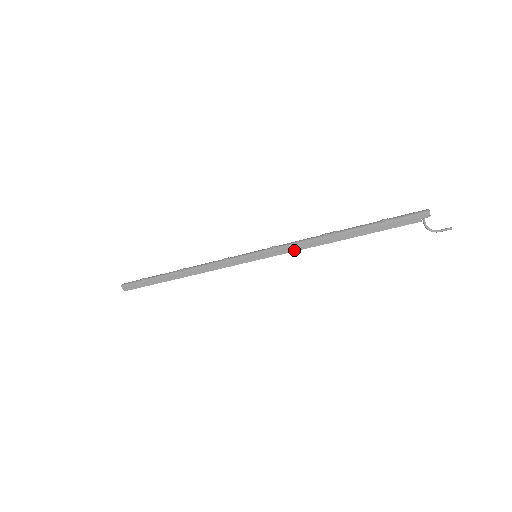
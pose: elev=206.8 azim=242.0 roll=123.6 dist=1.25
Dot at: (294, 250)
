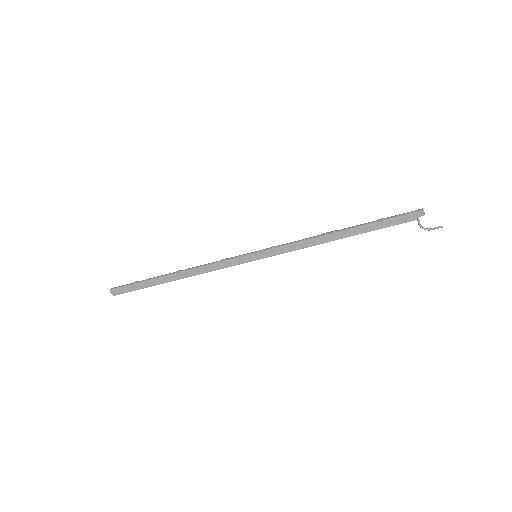
Dot at: (295, 249)
